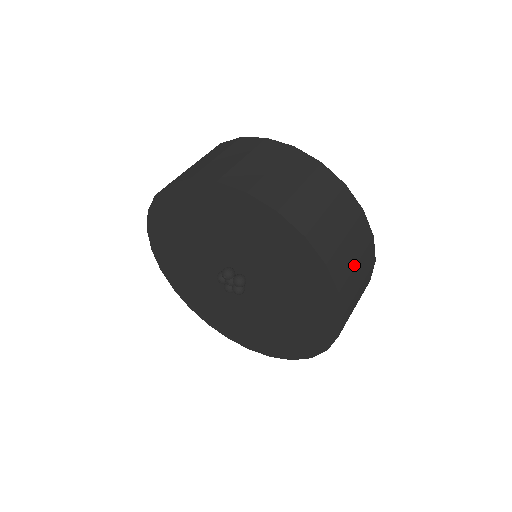
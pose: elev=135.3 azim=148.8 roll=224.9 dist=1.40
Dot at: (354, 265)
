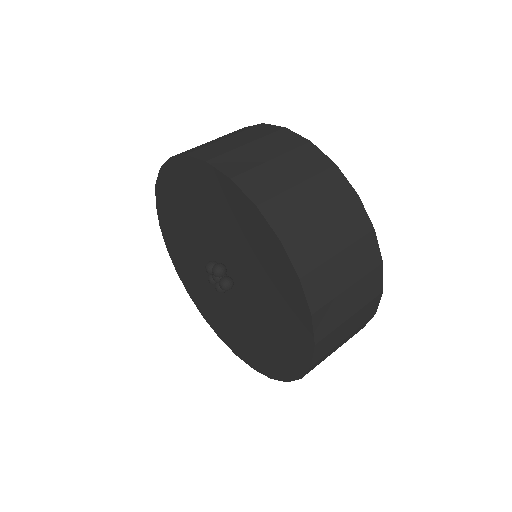
Dot at: (341, 341)
